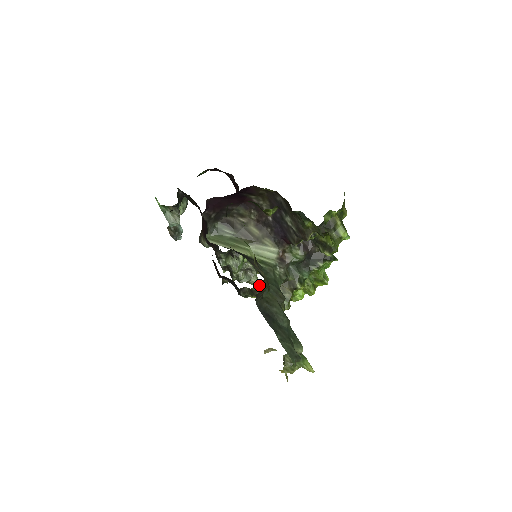
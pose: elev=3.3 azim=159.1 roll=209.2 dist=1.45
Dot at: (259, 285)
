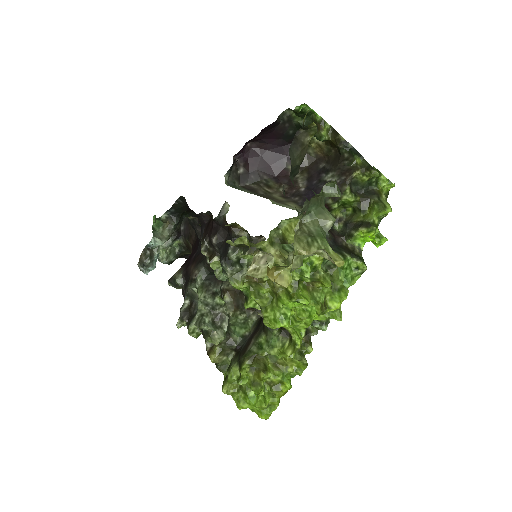
Dot at: occluded
